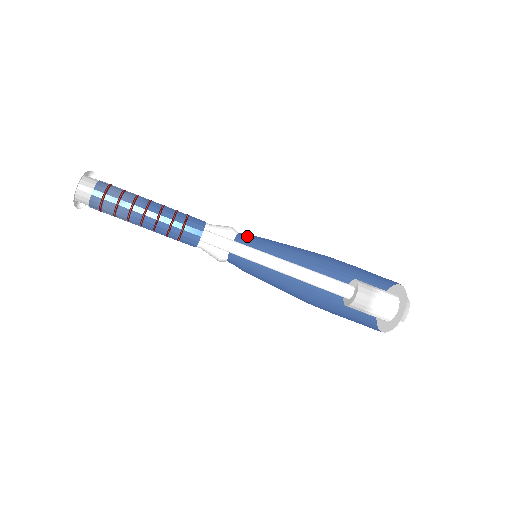
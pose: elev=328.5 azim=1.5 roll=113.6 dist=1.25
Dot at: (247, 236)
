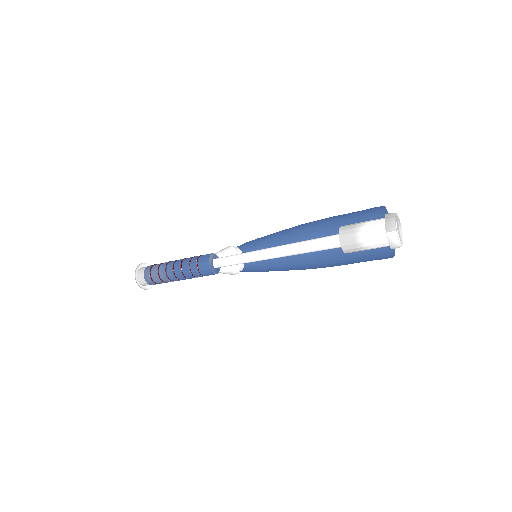
Dot at: (249, 249)
